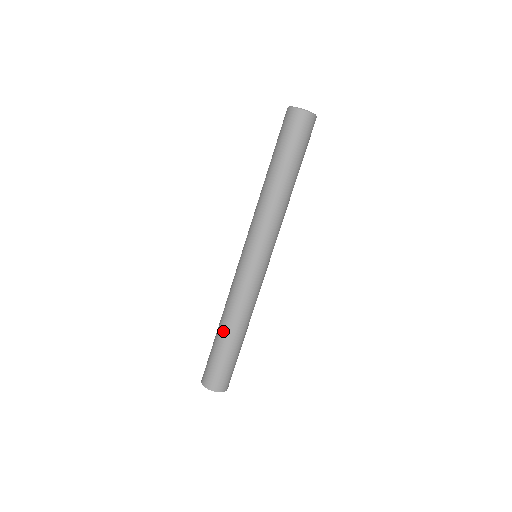
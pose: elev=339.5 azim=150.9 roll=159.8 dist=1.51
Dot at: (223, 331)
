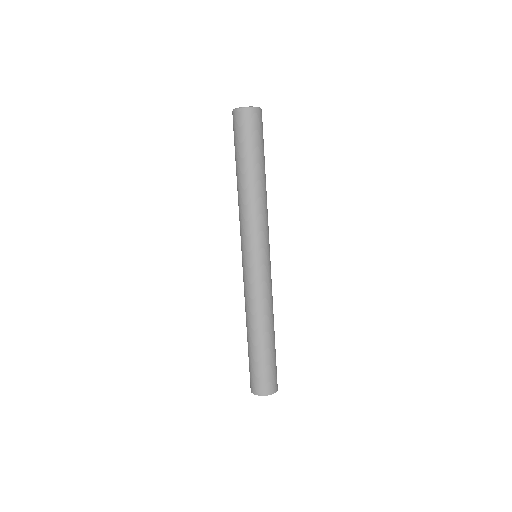
Dot at: (252, 336)
